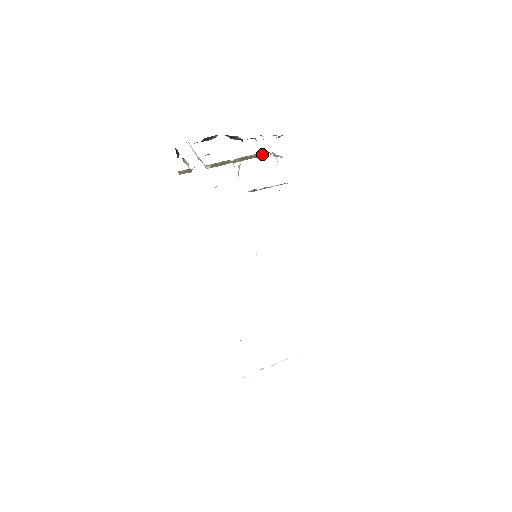
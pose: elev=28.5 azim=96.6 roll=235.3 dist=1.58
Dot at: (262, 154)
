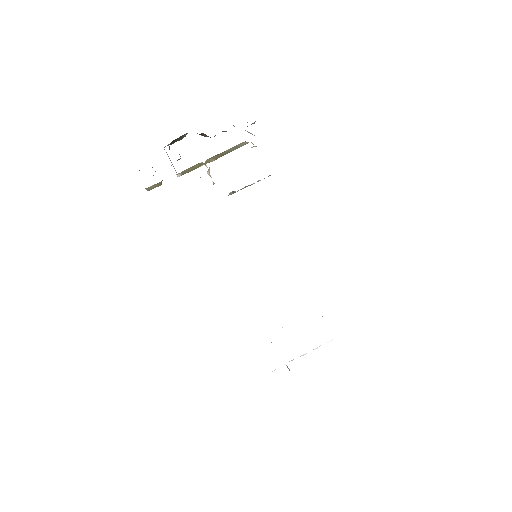
Dot at: (239, 145)
